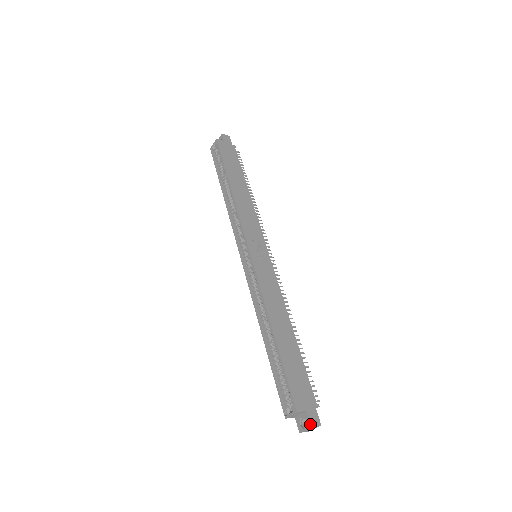
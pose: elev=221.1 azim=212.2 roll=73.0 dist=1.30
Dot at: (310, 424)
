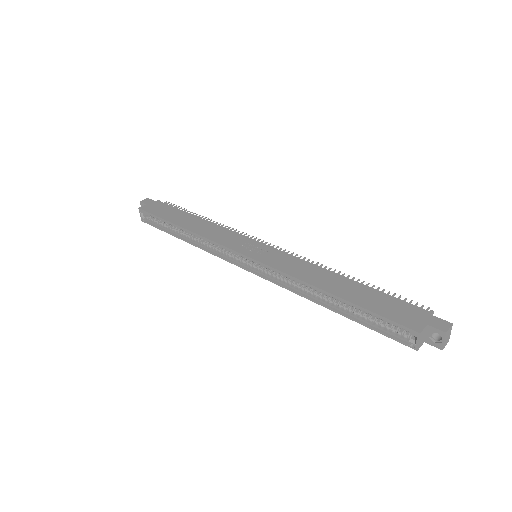
Dot at: (442, 332)
